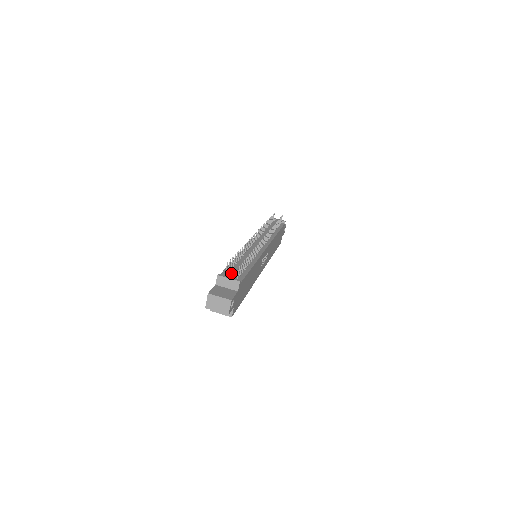
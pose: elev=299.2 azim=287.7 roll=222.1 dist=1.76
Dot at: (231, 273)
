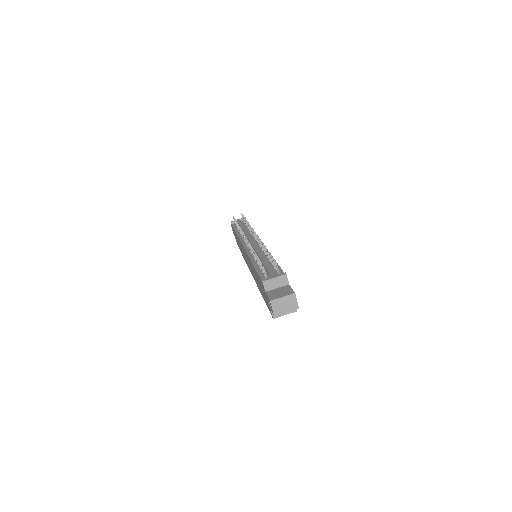
Dot at: (270, 273)
